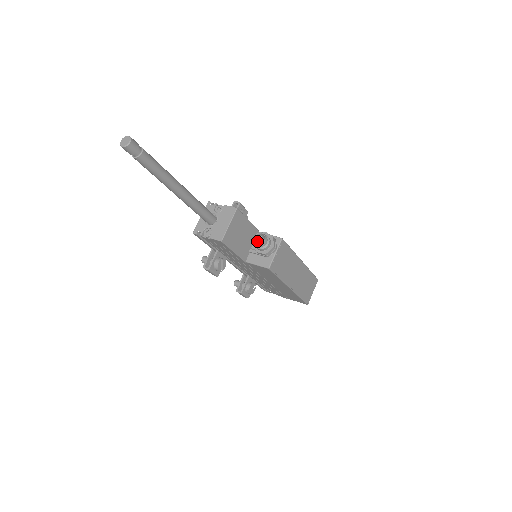
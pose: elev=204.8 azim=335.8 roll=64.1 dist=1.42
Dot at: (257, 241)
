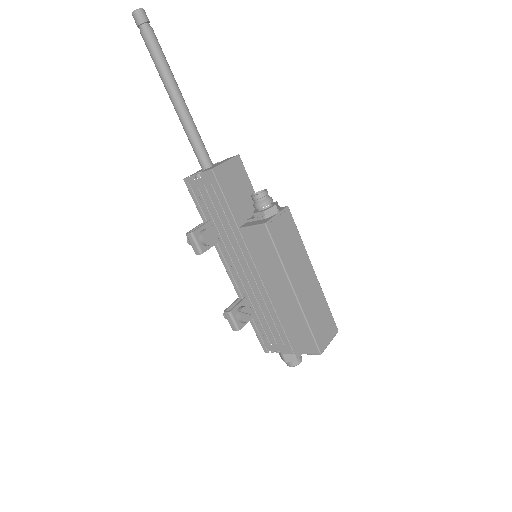
Dot at: occluded
